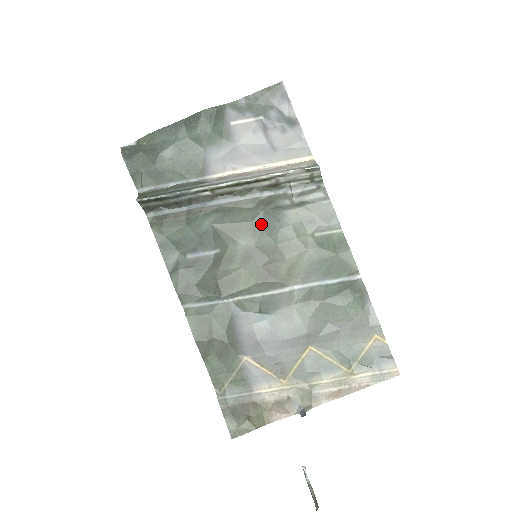
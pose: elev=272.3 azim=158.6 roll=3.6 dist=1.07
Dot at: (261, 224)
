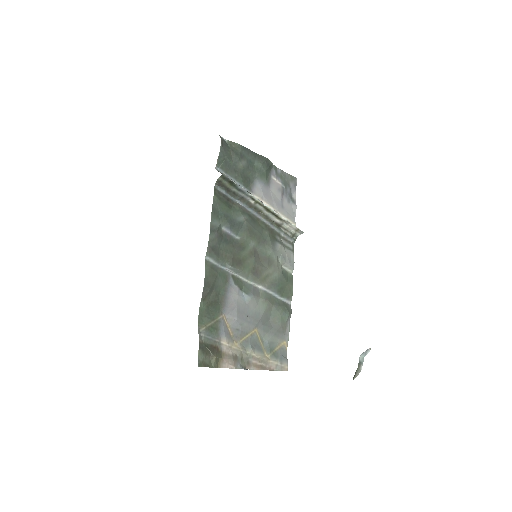
Dot at: (265, 240)
